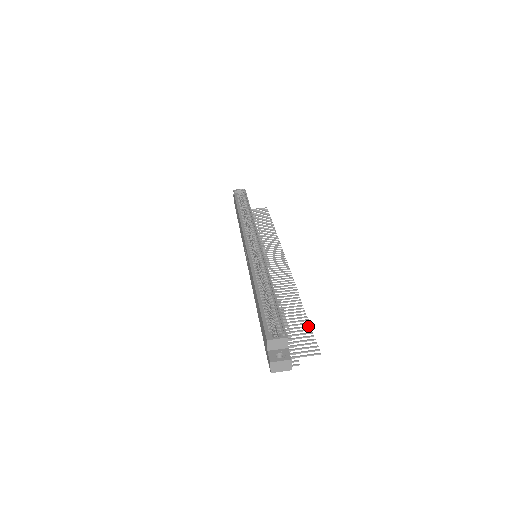
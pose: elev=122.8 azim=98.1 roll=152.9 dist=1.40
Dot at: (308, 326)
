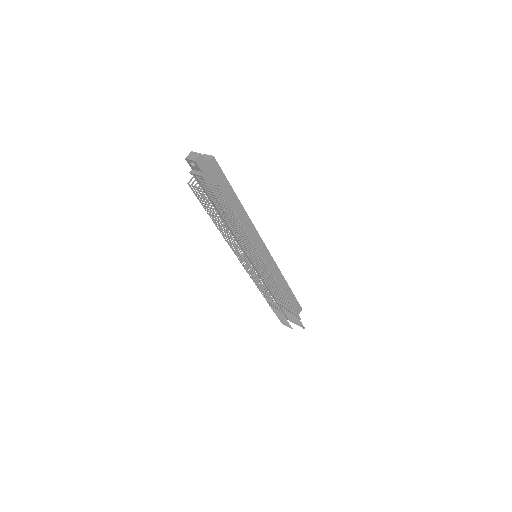
Dot at: (232, 209)
